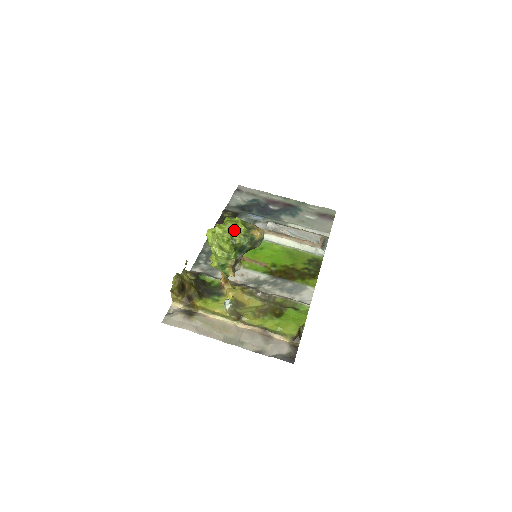
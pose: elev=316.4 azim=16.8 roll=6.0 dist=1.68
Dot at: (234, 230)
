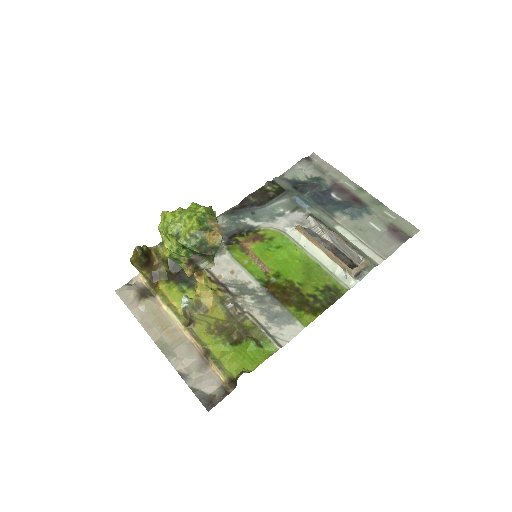
Dot at: (184, 224)
